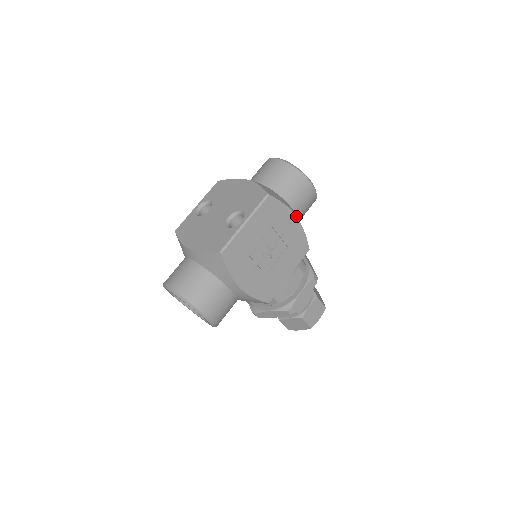
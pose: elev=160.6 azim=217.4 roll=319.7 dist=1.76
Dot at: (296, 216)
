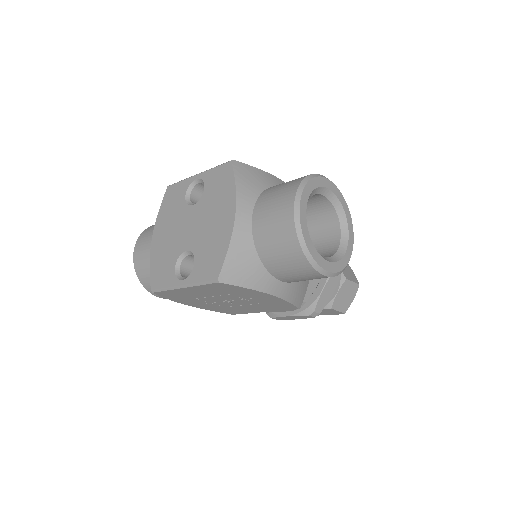
Dot at: (273, 295)
